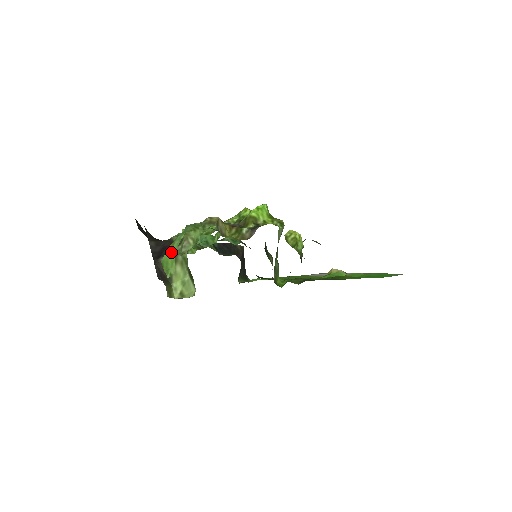
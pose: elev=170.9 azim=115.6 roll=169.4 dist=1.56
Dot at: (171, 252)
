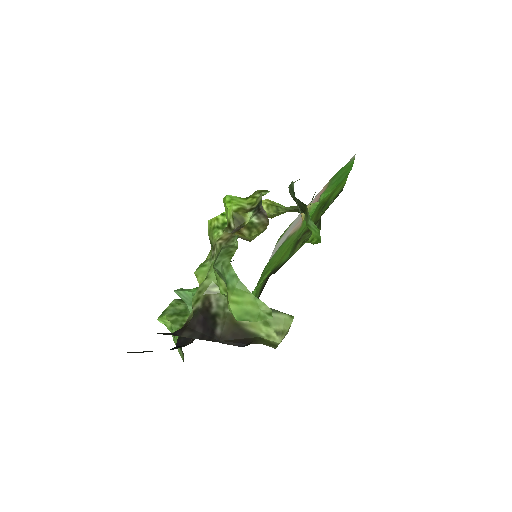
Dot at: (240, 298)
